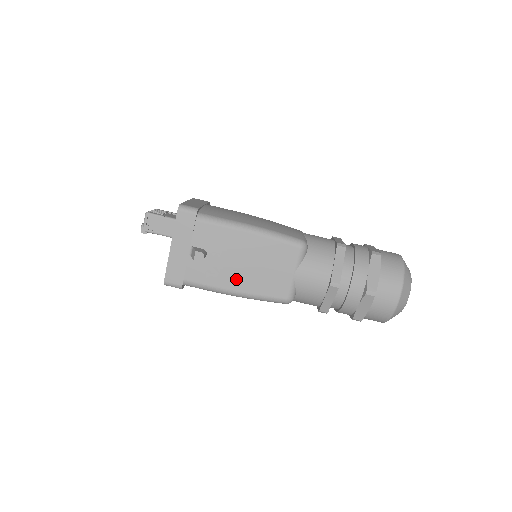
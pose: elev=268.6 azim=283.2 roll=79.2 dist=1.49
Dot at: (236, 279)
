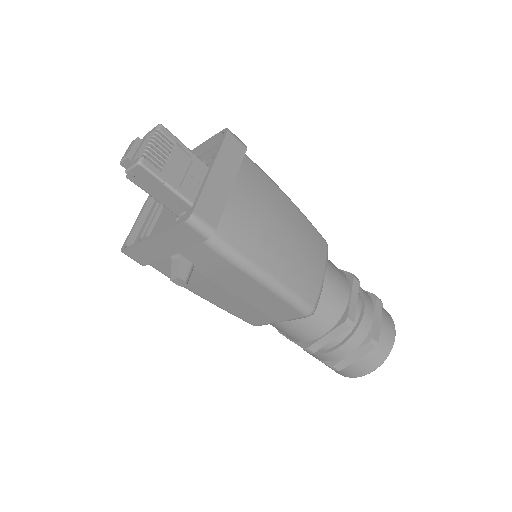
Dot at: (212, 294)
